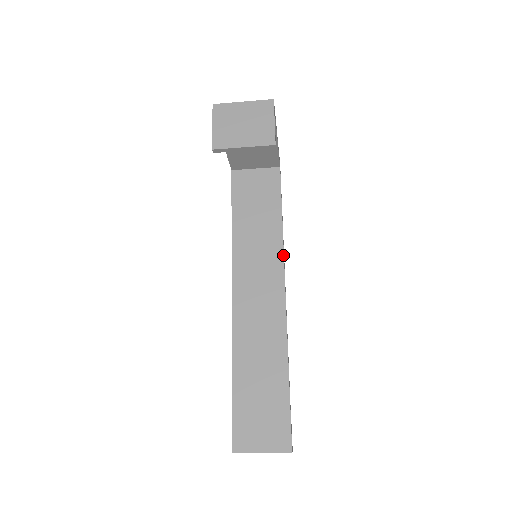
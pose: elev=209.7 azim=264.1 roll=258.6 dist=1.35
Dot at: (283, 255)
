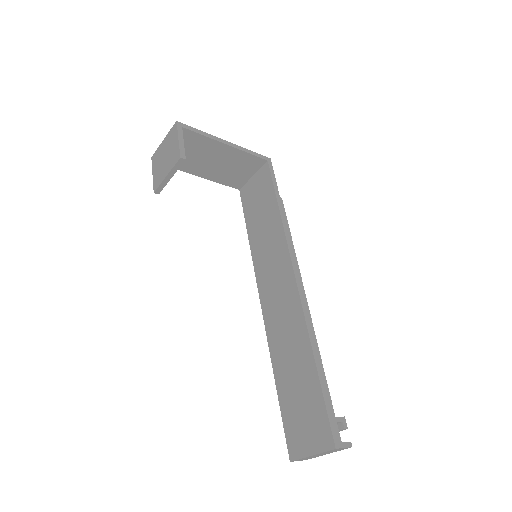
Dot at: (286, 241)
